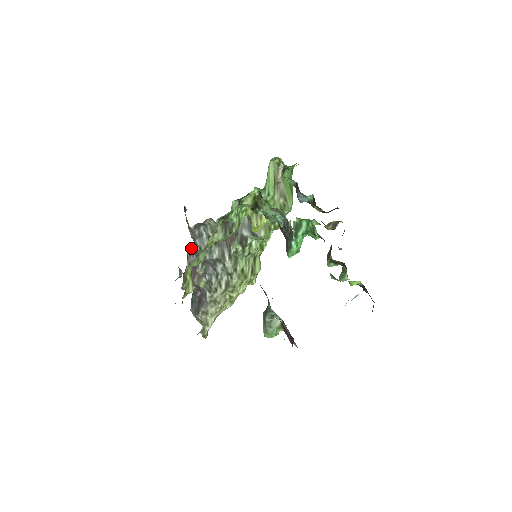
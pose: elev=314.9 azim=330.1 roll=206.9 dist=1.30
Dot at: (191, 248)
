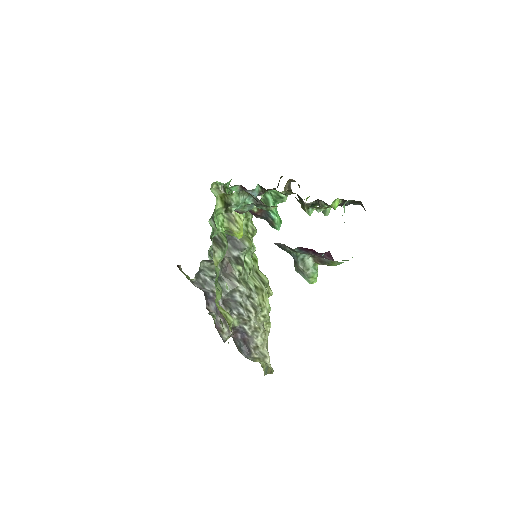
Dot at: (206, 300)
